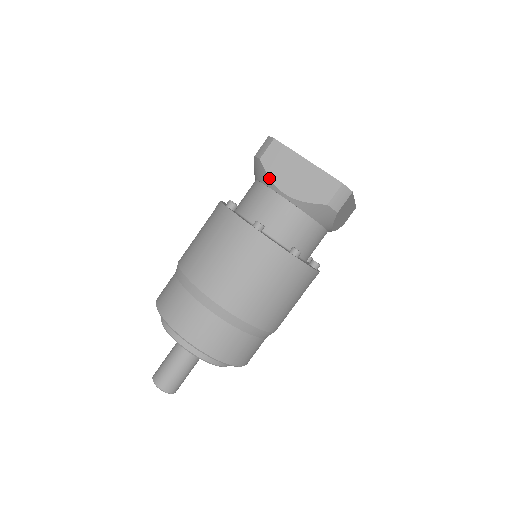
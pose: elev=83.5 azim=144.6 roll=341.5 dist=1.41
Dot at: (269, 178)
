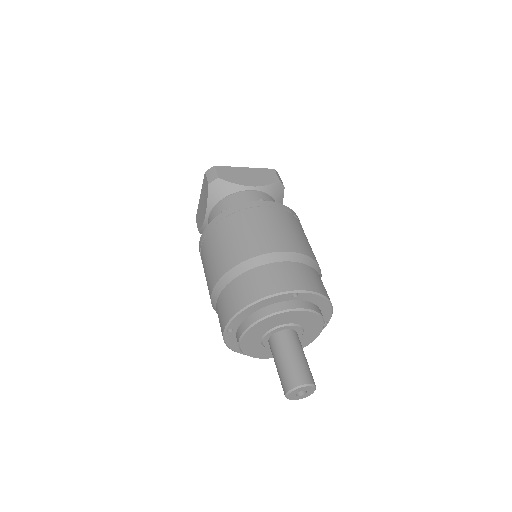
Dot at: (202, 226)
